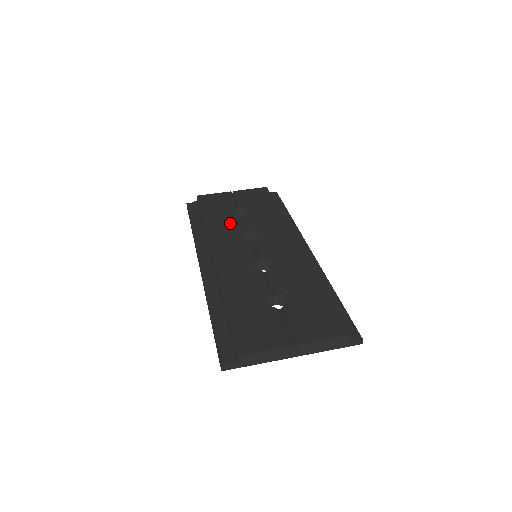
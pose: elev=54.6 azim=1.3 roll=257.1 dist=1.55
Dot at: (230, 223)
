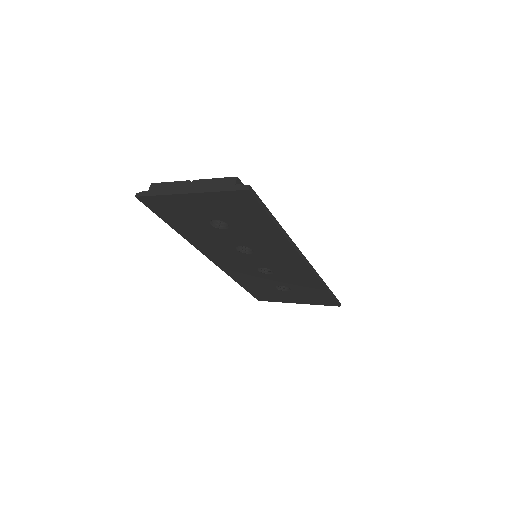
Dot at: occluded
